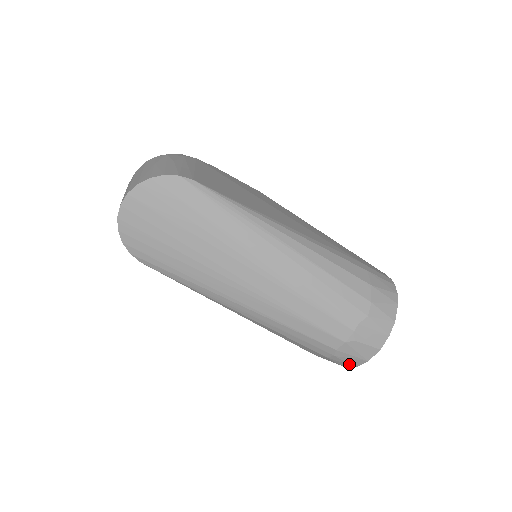
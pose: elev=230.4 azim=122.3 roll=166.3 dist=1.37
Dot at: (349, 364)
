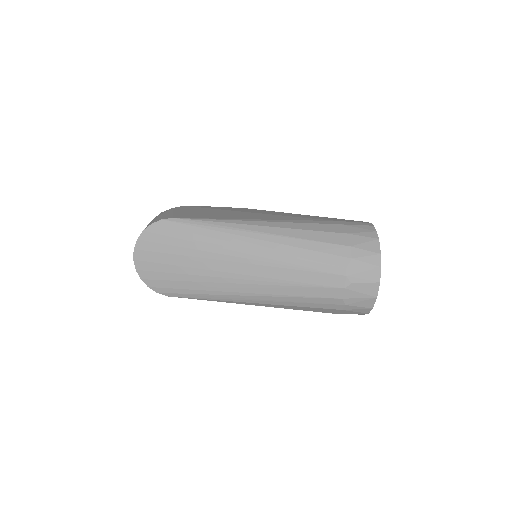
Dot at: (365, 308)
